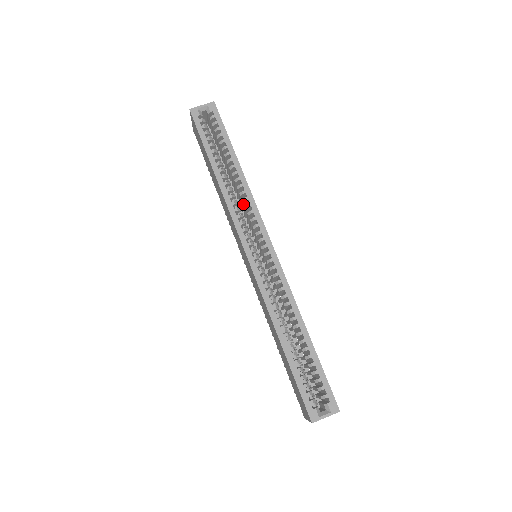
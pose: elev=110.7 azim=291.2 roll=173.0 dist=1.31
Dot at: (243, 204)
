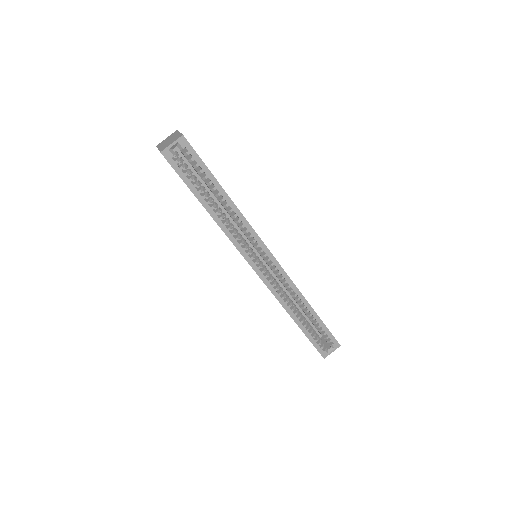
Dot at: occluded
